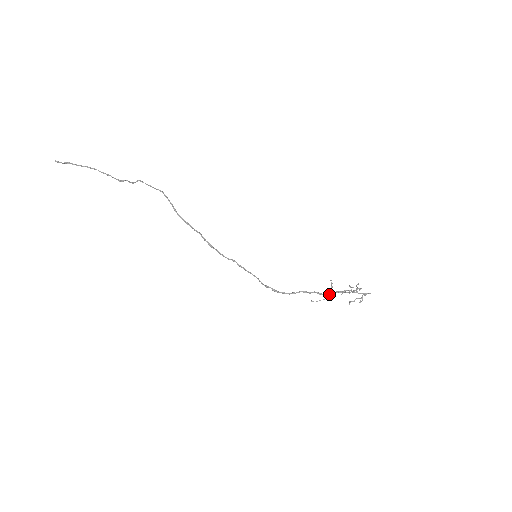
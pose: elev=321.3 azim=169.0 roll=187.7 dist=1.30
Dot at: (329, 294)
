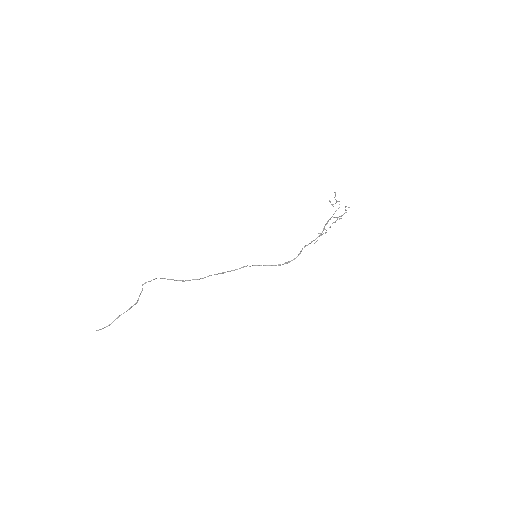
Dot at: (322, 232)
